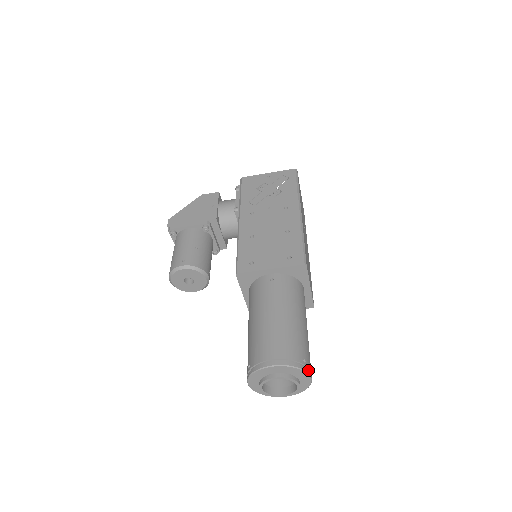
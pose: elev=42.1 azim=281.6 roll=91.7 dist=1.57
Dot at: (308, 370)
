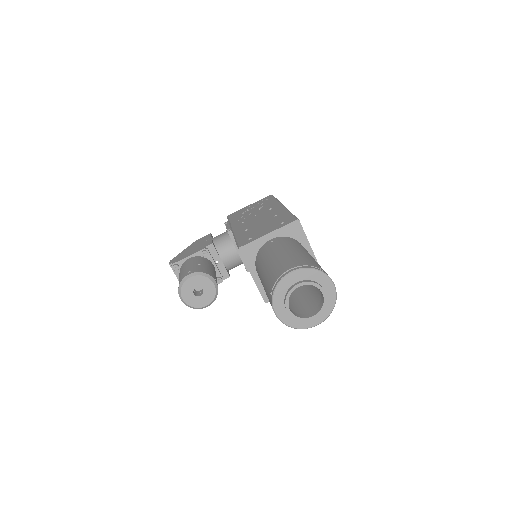
Dot at: (327, 275)
